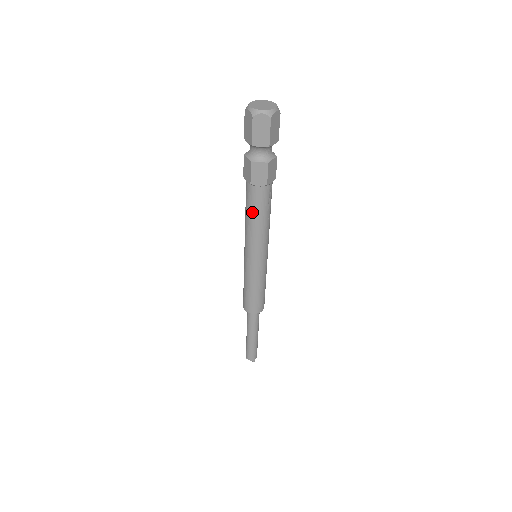
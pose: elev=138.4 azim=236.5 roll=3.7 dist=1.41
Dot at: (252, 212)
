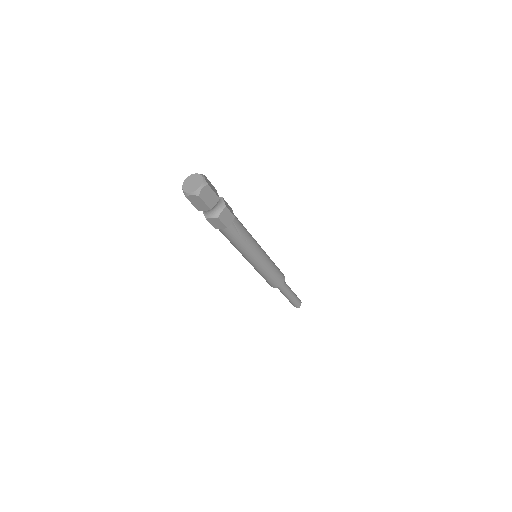
Dot at: (230, 241)
